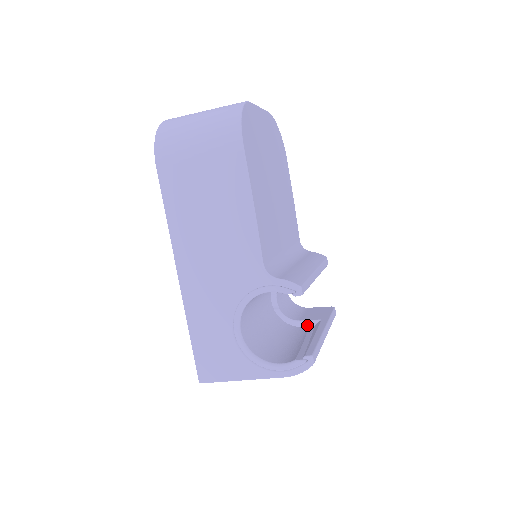
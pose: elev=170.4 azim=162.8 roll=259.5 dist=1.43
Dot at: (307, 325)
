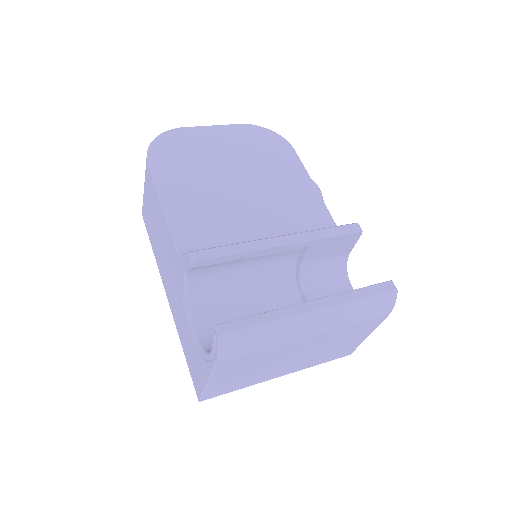
Dot at: occluded
